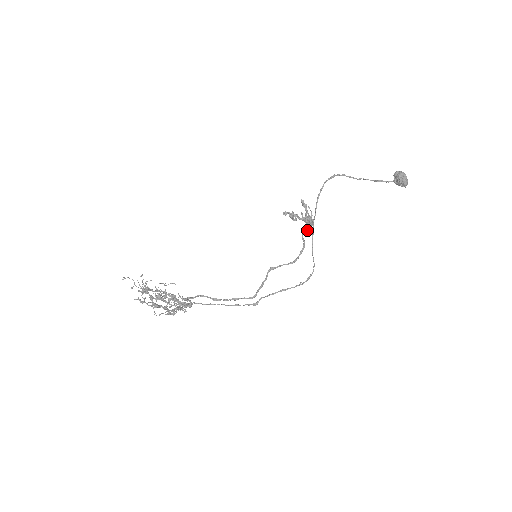
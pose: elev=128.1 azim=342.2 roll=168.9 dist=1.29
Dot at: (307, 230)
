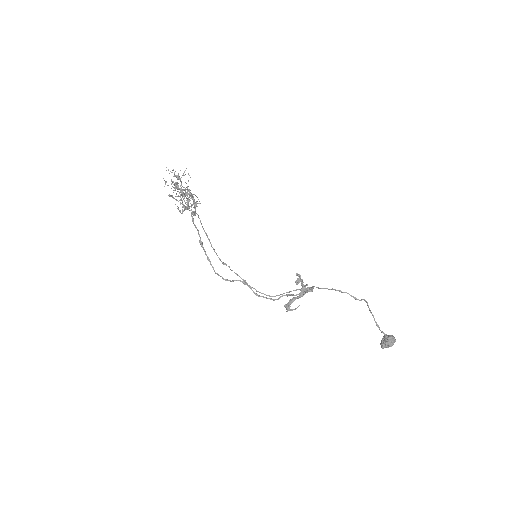
Dot at: (293, 295)
